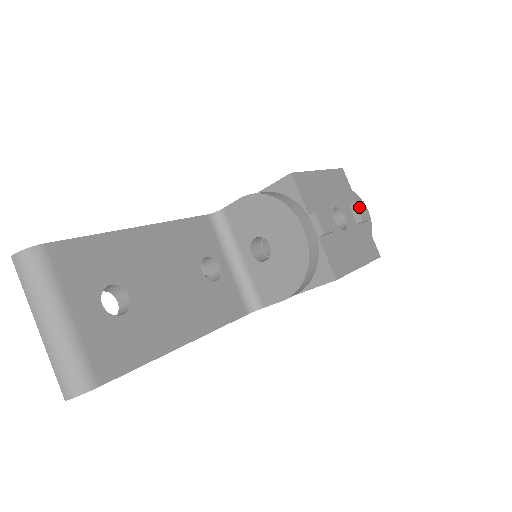
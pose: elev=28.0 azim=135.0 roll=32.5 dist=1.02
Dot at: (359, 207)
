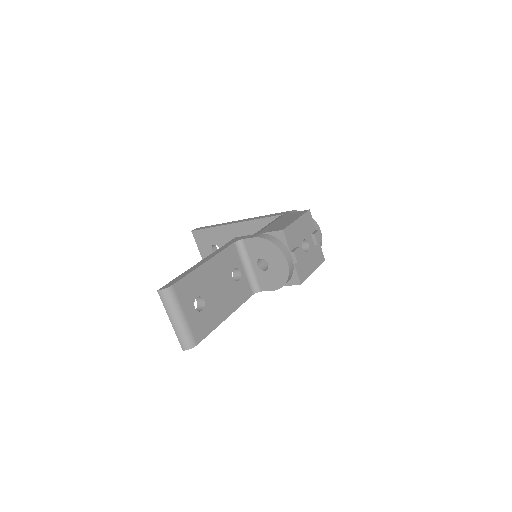
Dot at: (316, 235)
